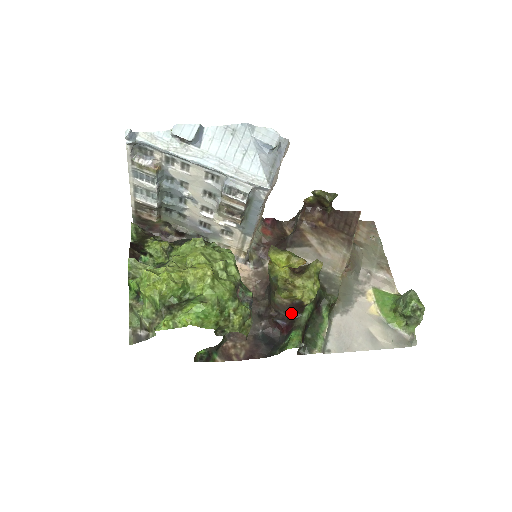
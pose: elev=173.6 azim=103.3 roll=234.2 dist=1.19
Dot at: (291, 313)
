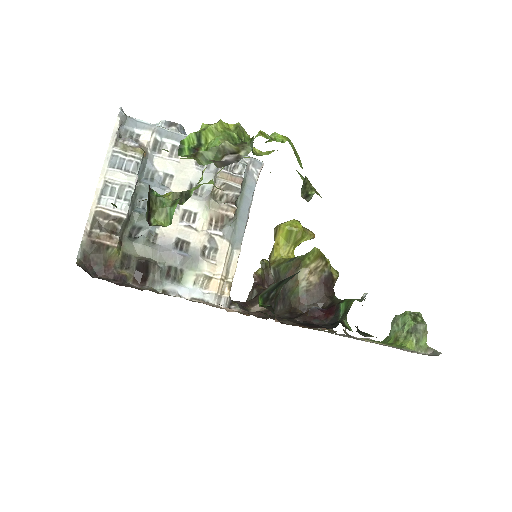
Dot at: (323, 299)
